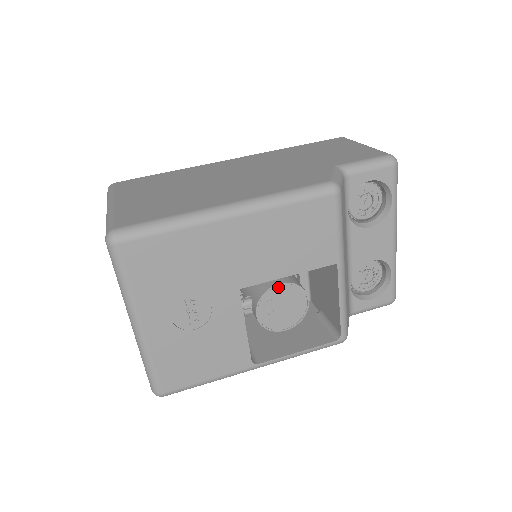
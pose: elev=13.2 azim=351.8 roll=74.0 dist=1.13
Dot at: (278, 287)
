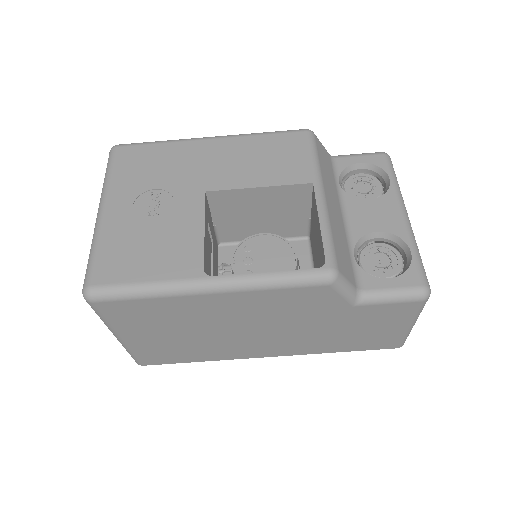
Dot at: (260, 237)
